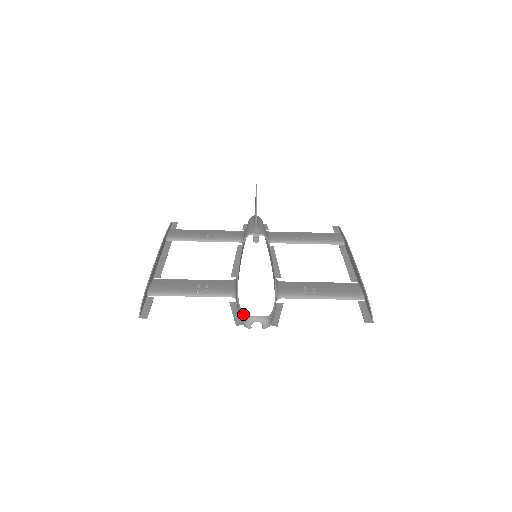
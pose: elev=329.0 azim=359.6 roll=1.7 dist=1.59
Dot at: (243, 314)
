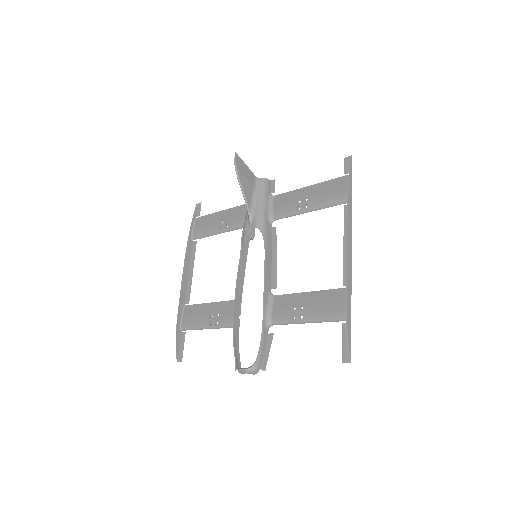
Dot at: (235, 362)
